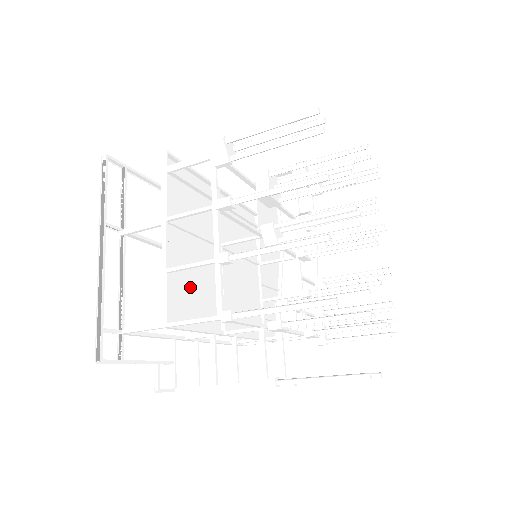
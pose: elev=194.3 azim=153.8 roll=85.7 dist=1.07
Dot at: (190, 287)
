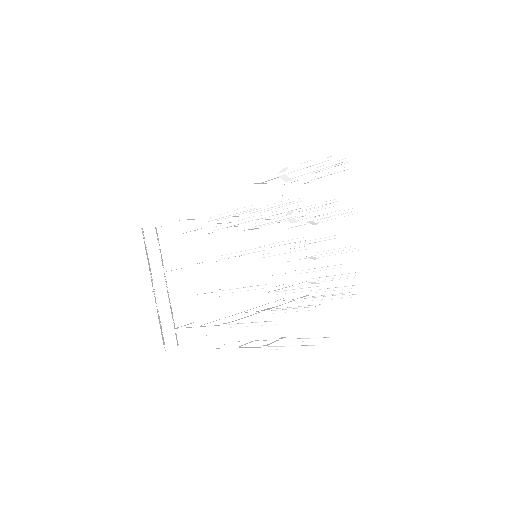
Dot at: (210, 297)
